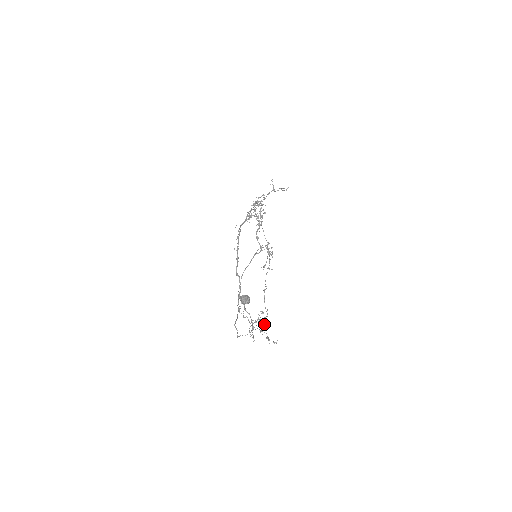
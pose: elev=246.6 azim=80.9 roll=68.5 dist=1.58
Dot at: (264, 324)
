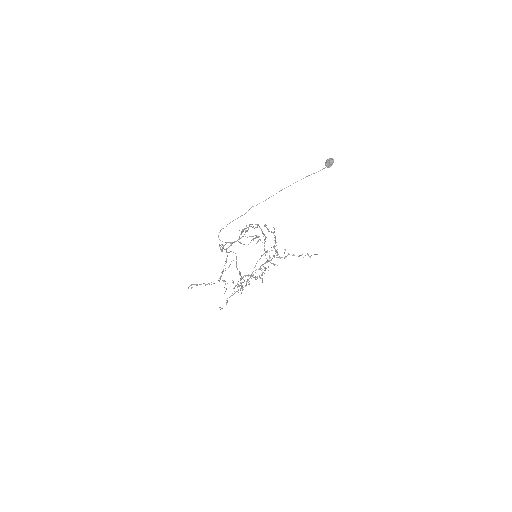
Dot at: (259, 236)
